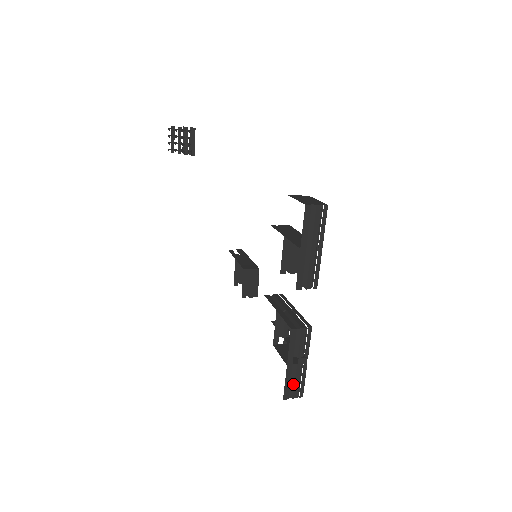
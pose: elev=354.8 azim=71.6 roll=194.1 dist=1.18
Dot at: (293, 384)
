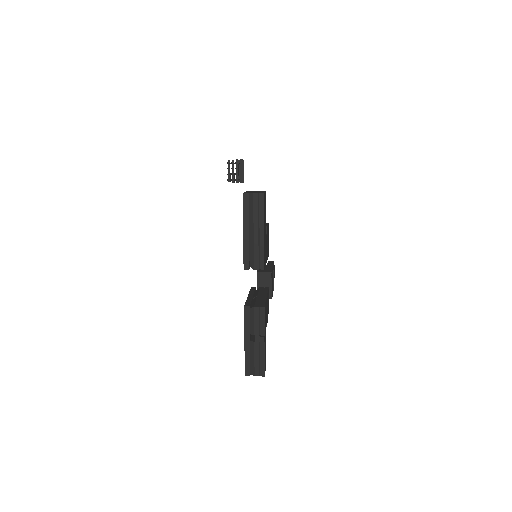
Dot at: (253, 361)
